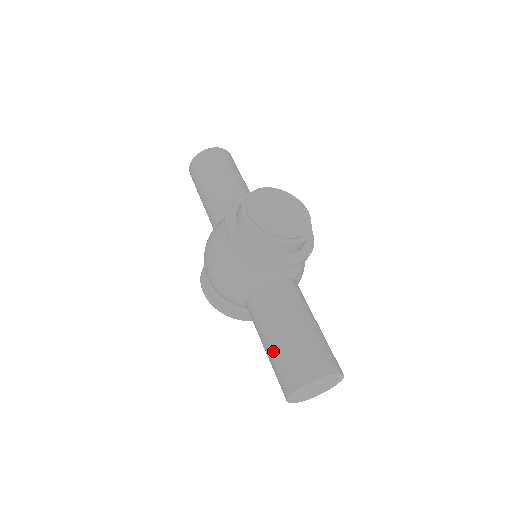
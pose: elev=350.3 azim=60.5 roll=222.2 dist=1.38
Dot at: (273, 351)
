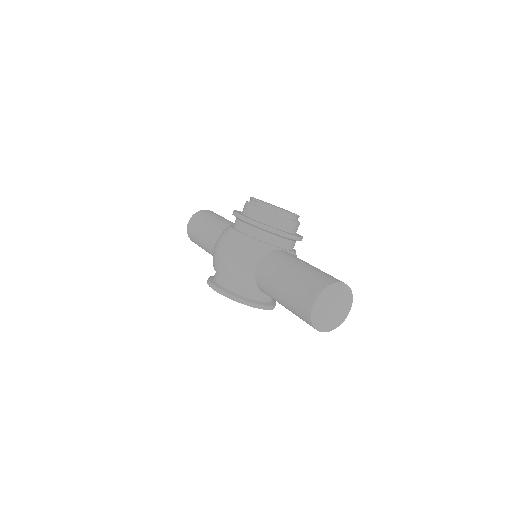
Dot at: (290, 284)
